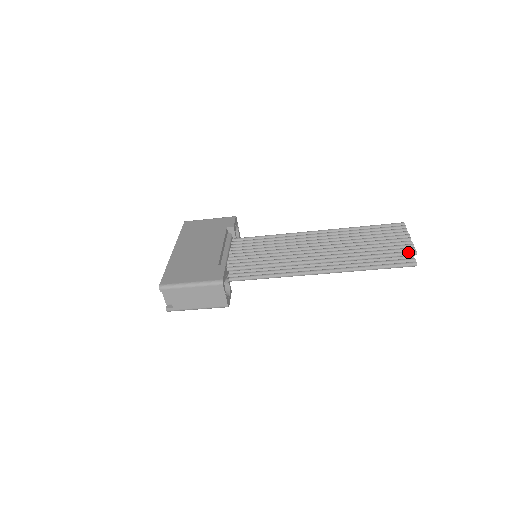
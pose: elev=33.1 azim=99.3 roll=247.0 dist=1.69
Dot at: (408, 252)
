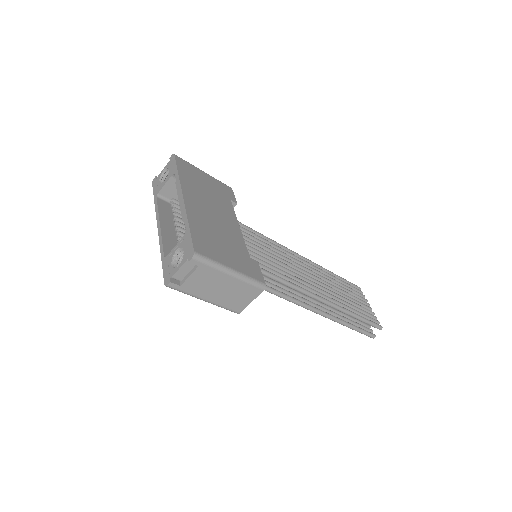
Dot at: (378, 325)
